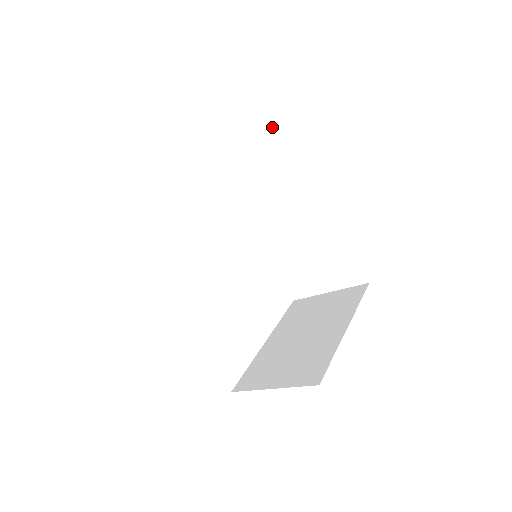
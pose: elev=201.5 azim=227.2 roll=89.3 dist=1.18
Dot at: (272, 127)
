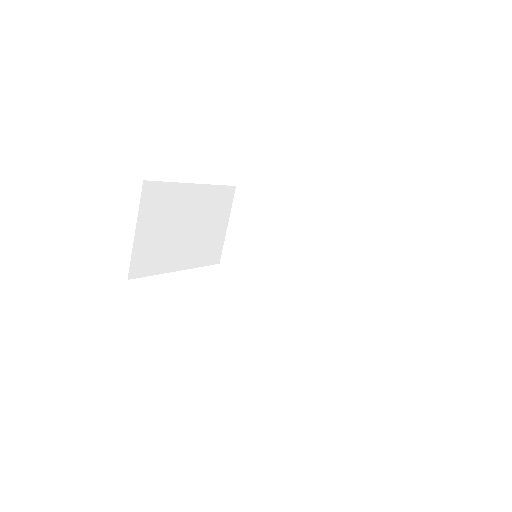
Dot at: (236, 197)
